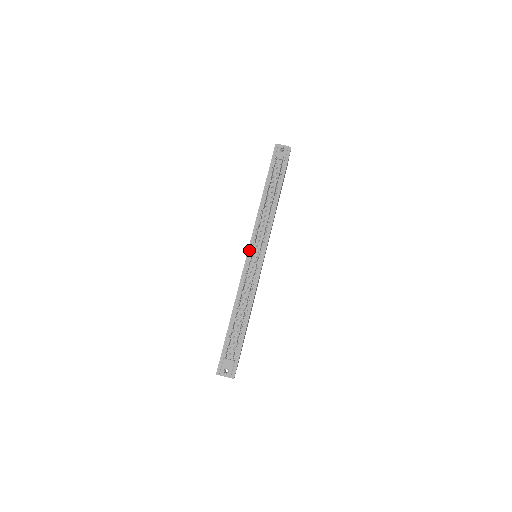
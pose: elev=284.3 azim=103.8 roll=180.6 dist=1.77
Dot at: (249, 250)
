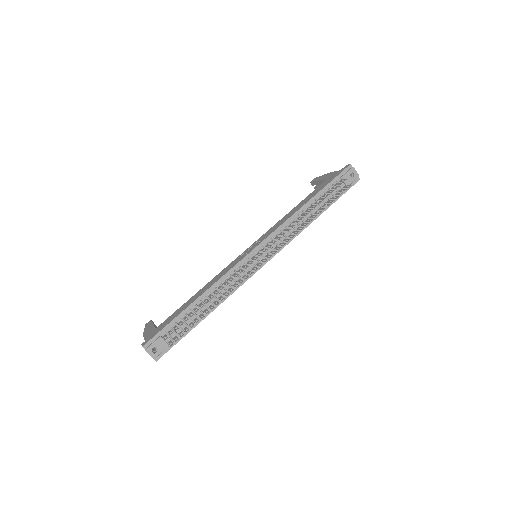
Dot at: (256, 248)
